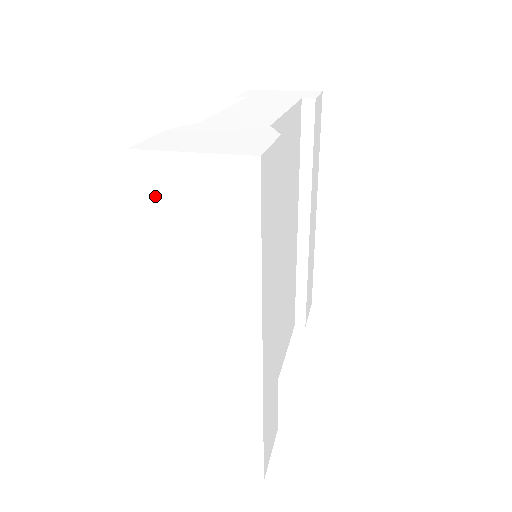
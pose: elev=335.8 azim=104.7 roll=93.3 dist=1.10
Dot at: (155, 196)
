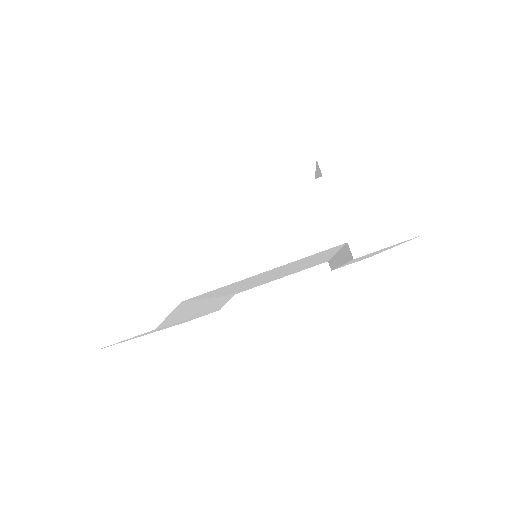
Dot at: occluded
